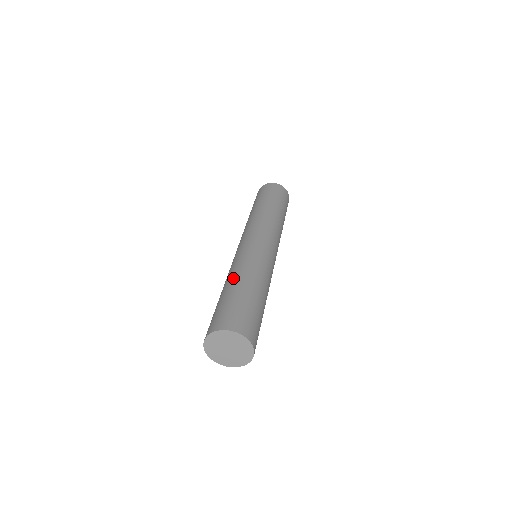
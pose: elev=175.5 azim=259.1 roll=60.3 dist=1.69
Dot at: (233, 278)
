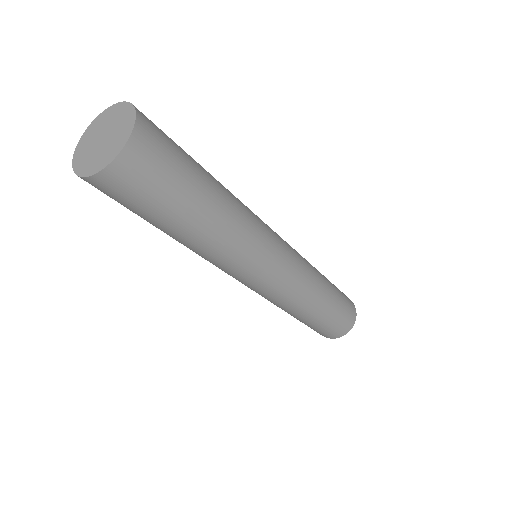
Dot at: occluded
